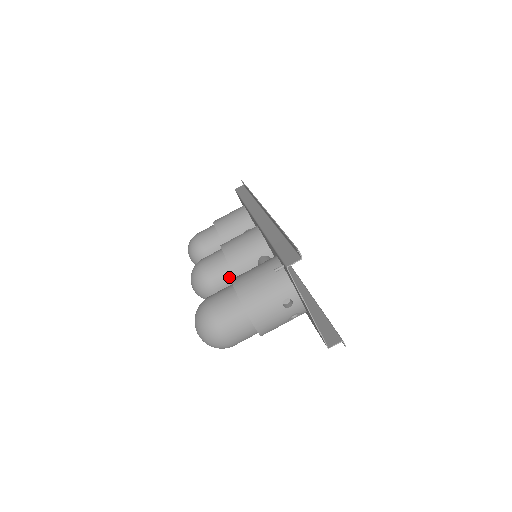
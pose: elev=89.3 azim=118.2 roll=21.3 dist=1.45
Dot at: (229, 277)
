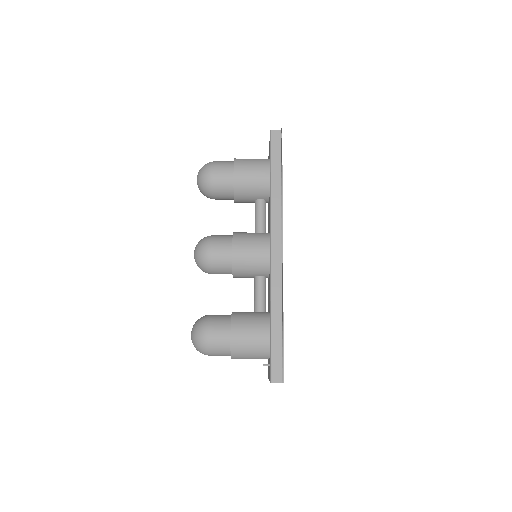
Dot at: (227, 273)
